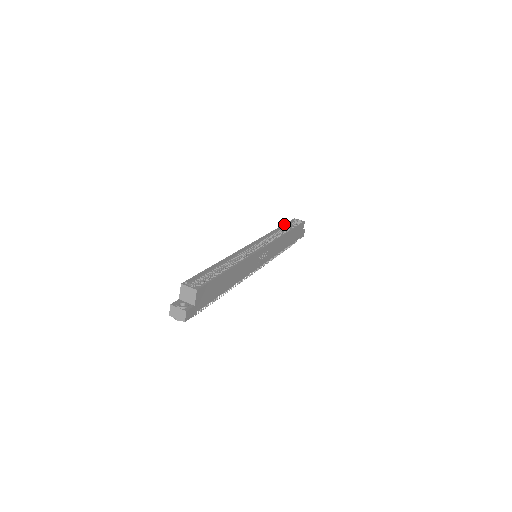
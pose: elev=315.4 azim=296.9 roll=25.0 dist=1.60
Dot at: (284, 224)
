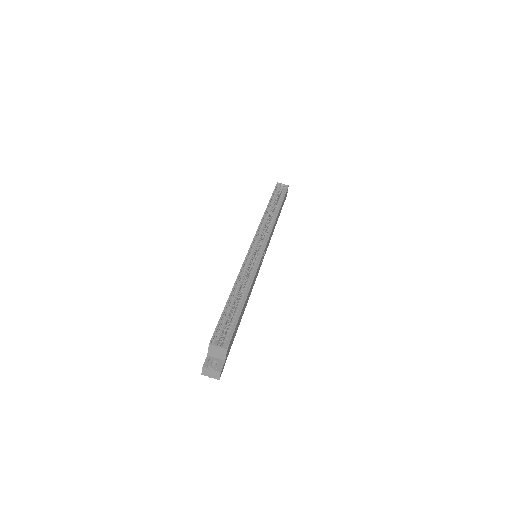
Dot at: (271, 198)
